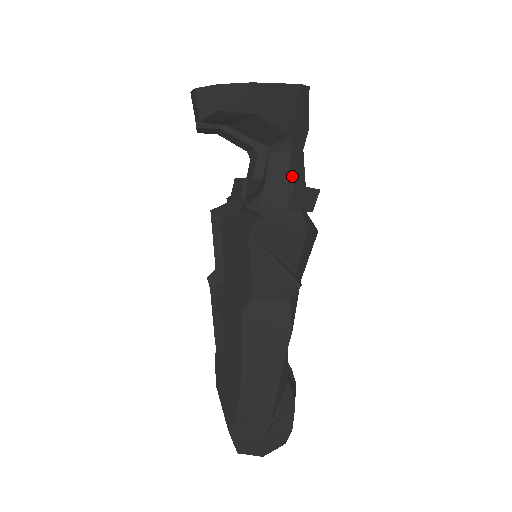
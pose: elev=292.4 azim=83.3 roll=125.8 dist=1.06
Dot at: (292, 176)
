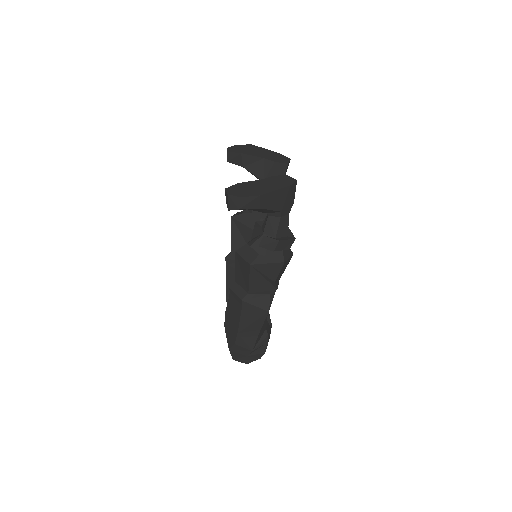
Dot at: (280, 230)
